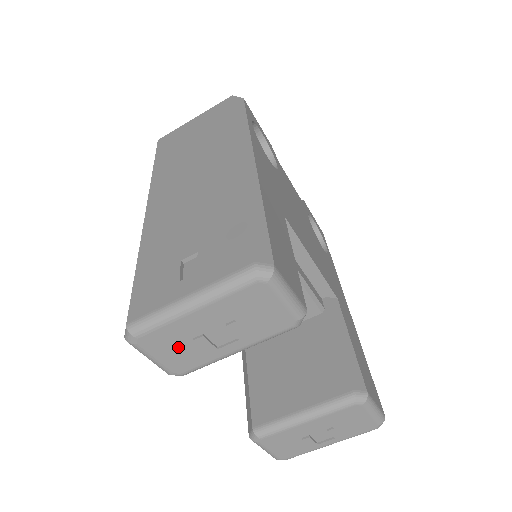
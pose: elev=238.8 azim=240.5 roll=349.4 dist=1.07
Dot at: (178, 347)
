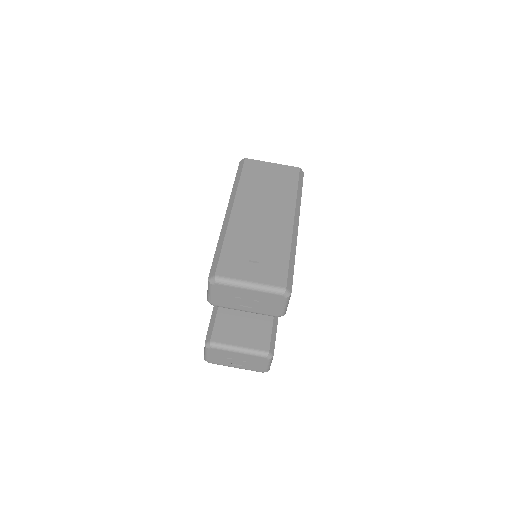
Dot at: (227, 296)
